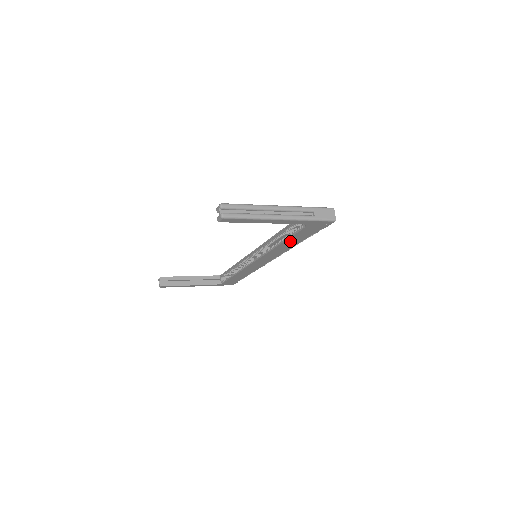
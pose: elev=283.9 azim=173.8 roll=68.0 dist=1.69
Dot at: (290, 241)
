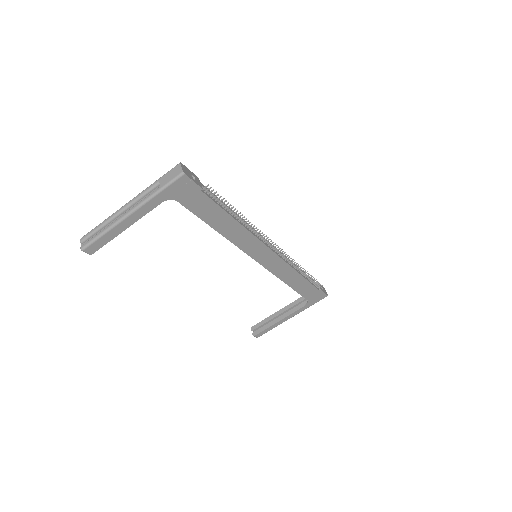
Dot at: (216, 222)
